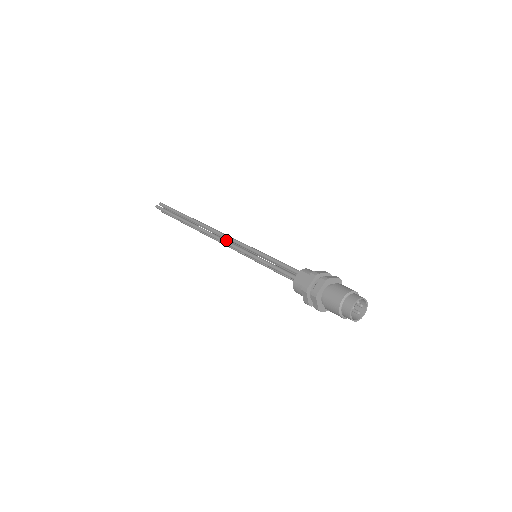
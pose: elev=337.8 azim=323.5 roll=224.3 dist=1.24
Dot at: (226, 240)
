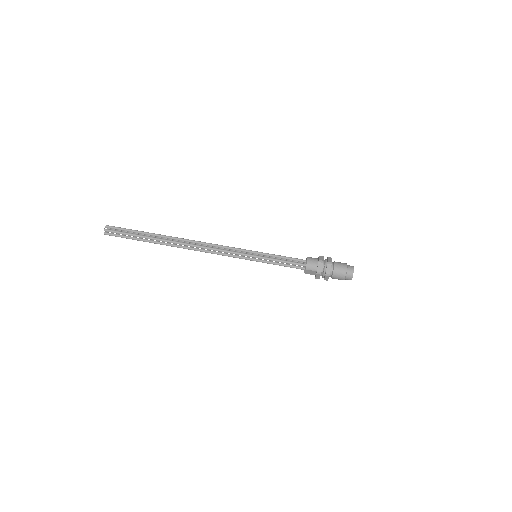
Dot at: (222, 255)
